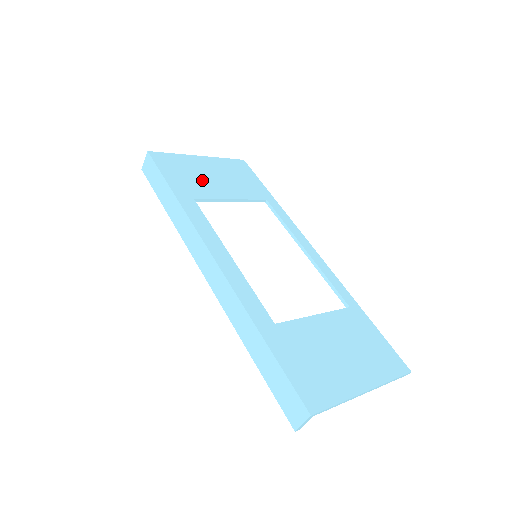
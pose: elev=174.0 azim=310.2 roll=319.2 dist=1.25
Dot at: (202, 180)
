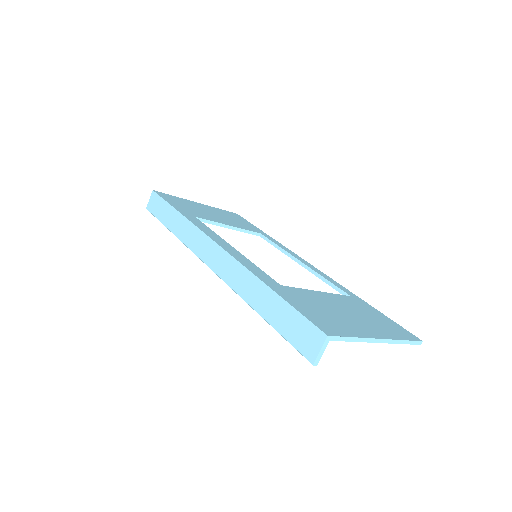
Dot at: (202, 212)
